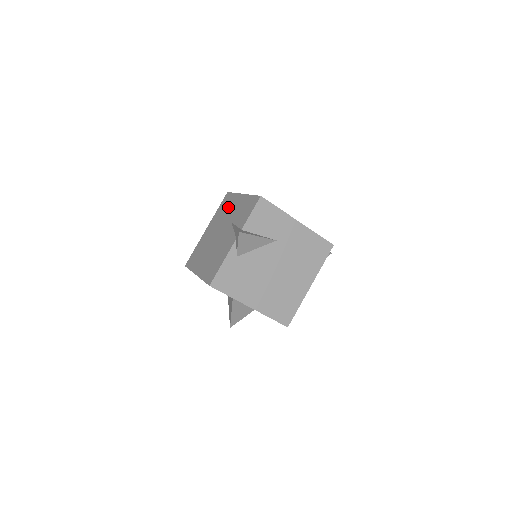
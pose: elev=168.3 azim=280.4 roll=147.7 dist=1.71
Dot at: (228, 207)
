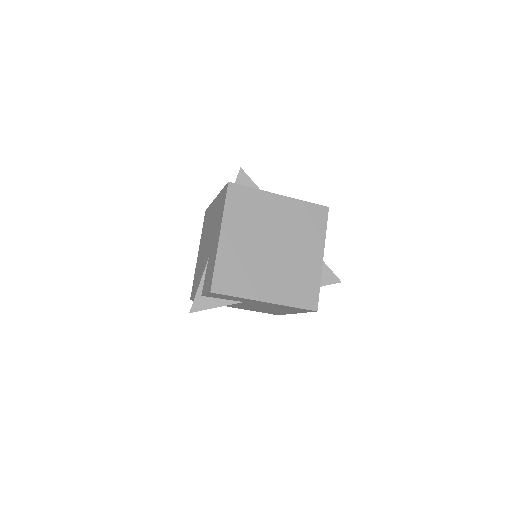
Dot at: (217, 220)
